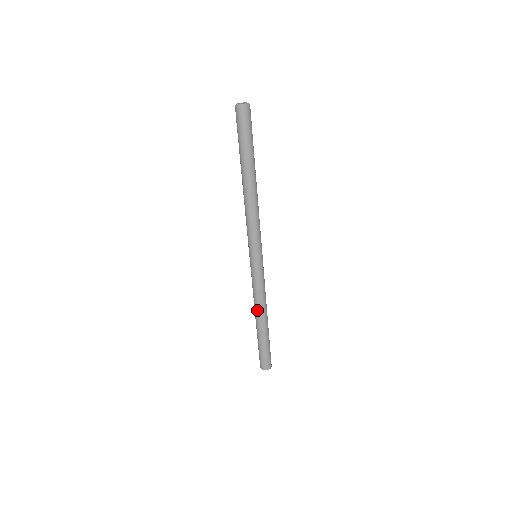
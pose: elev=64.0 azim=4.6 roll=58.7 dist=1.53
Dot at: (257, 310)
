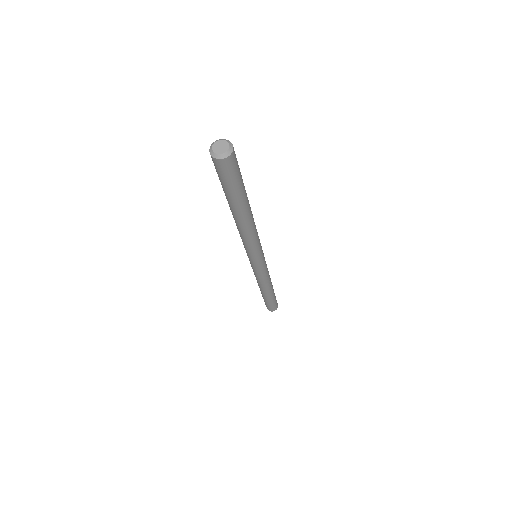
Dot at: occluded
